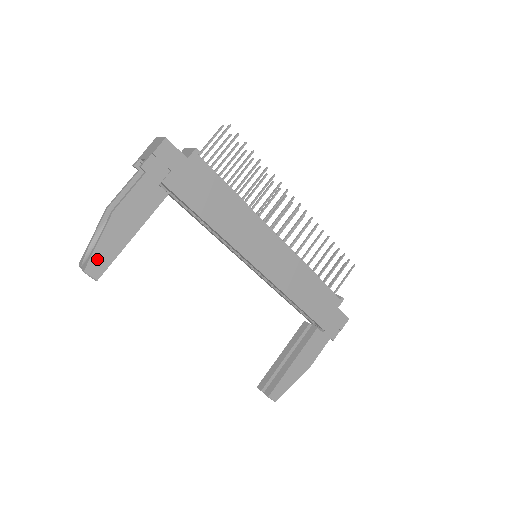
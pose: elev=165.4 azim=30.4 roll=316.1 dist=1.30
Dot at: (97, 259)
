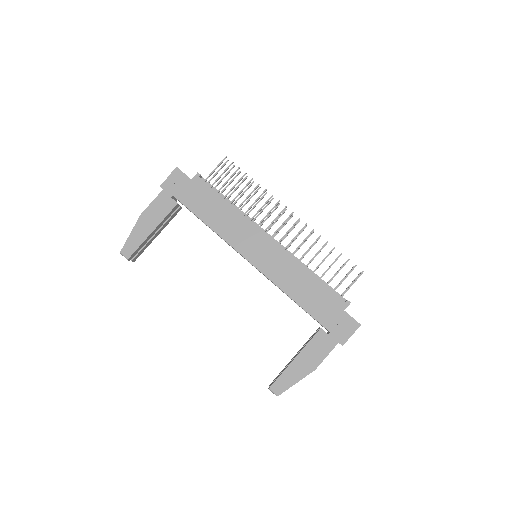
Dot at: (129, 245)
